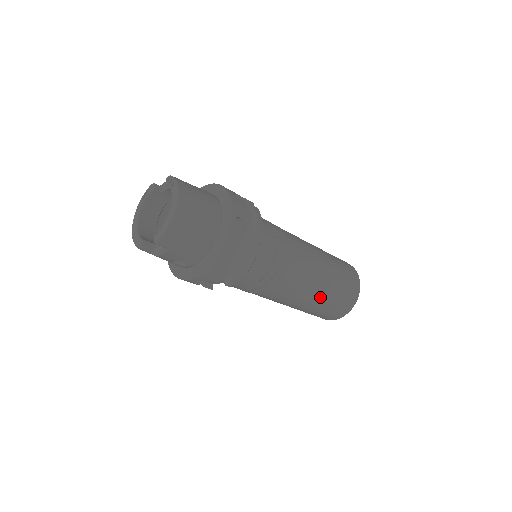
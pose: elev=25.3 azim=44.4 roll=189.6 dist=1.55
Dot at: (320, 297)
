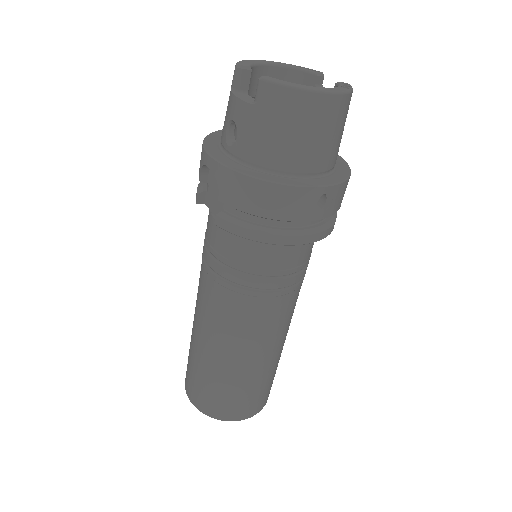
Dot at: (224, 367)
